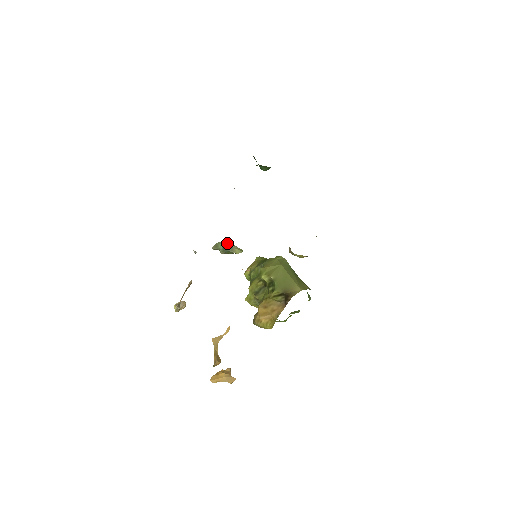
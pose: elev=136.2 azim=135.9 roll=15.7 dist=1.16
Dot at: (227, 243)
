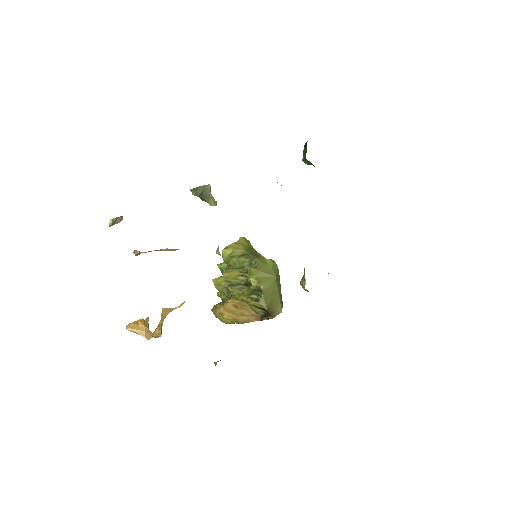
Dot at: (206, 190)
